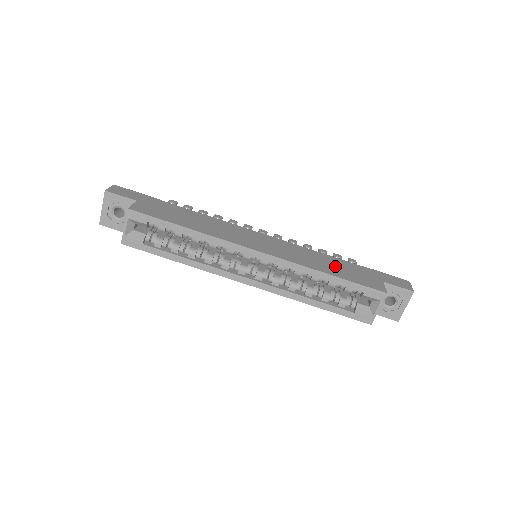
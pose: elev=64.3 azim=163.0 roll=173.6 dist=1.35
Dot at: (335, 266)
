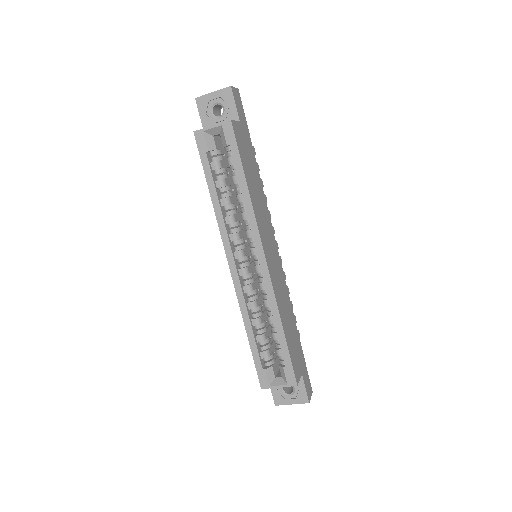
Dot at: (291, 328)
